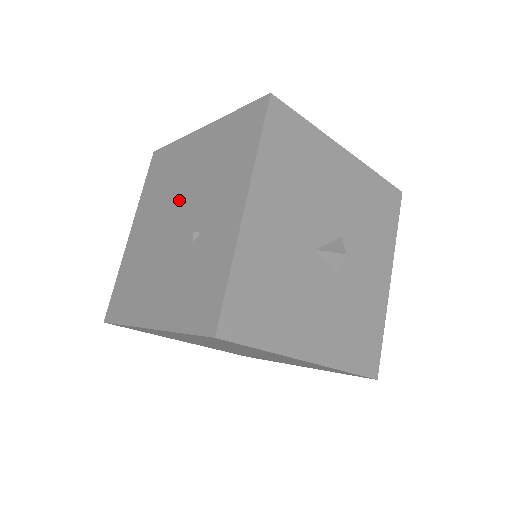
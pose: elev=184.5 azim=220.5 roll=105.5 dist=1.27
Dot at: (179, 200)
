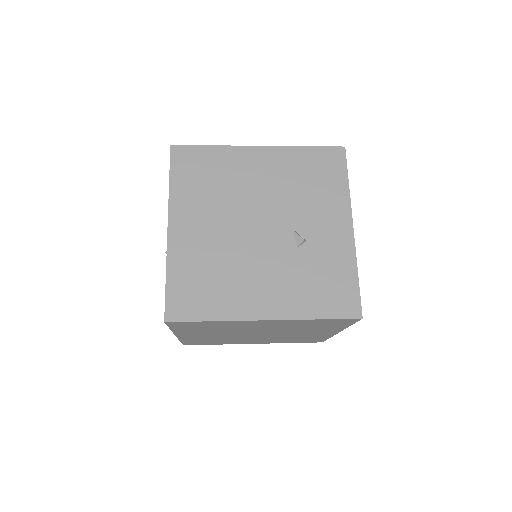
Dot at: (255, 208)
